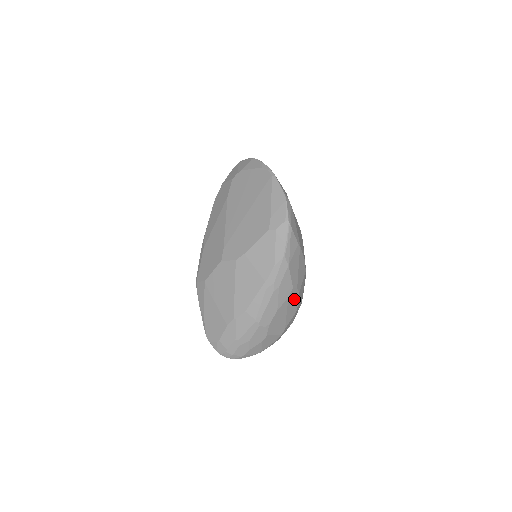
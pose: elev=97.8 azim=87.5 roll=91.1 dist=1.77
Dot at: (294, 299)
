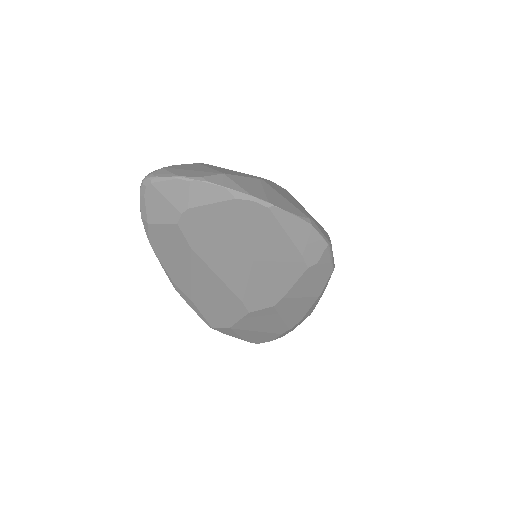
Dot at: occluded
